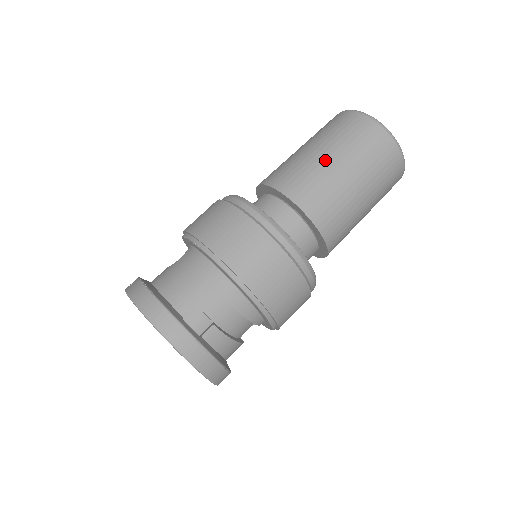
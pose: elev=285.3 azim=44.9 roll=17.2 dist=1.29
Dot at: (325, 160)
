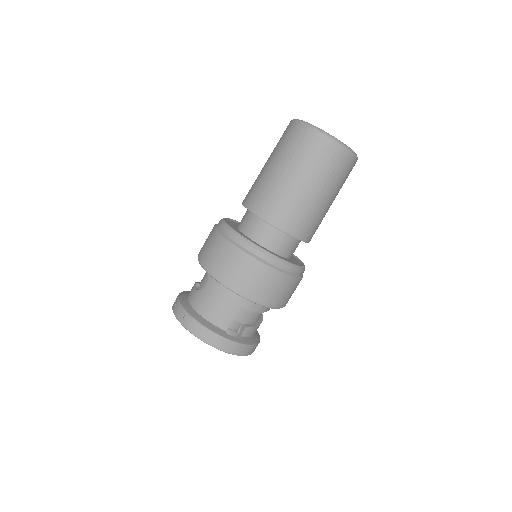
Dot at: (297, 187)
